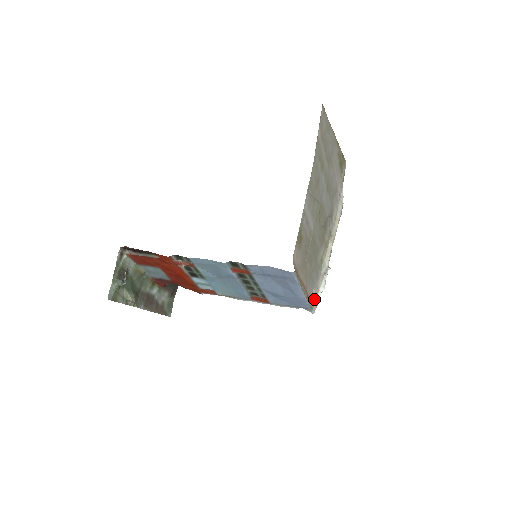
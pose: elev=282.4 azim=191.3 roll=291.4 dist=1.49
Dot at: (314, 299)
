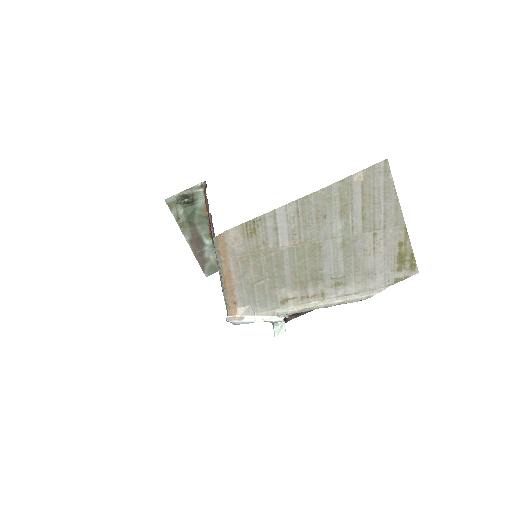
Dot at: (240, 313)
